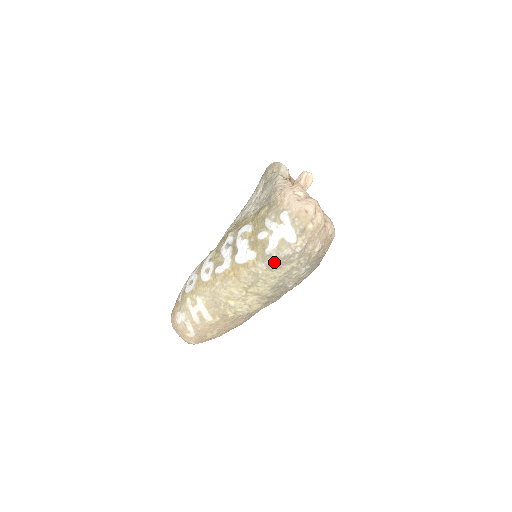
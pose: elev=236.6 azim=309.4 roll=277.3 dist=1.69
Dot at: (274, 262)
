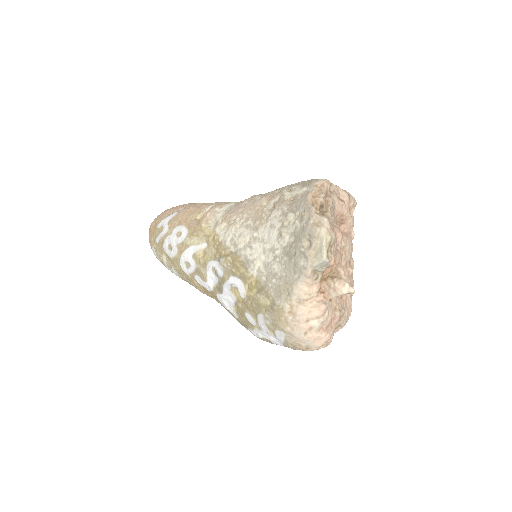
Dot at: occluded
